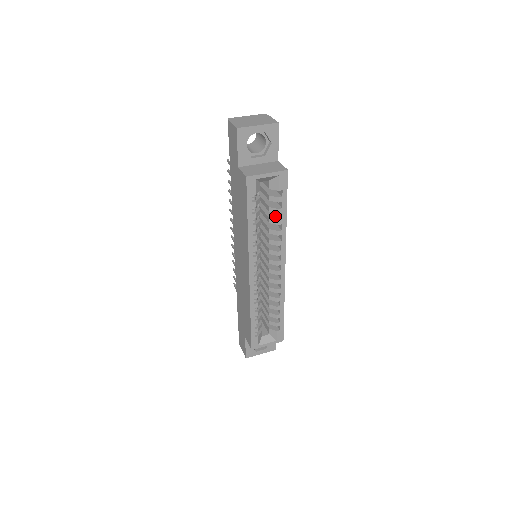
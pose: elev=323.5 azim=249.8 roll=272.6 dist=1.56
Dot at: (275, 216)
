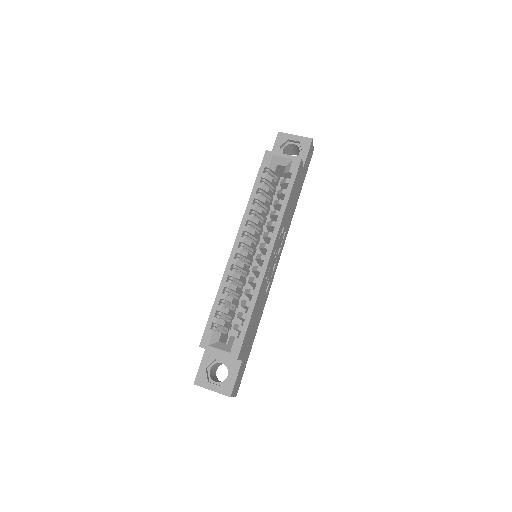
Dot at: occluded
